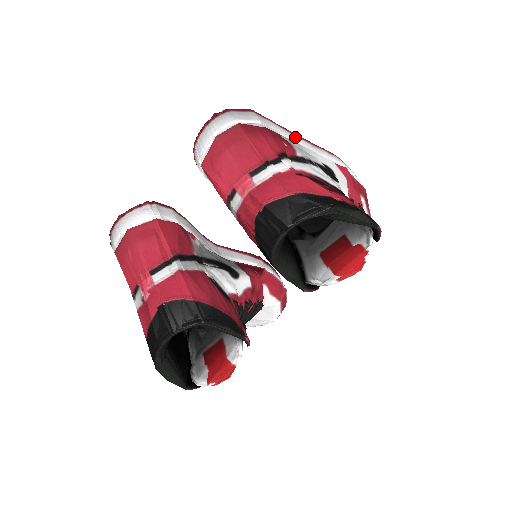
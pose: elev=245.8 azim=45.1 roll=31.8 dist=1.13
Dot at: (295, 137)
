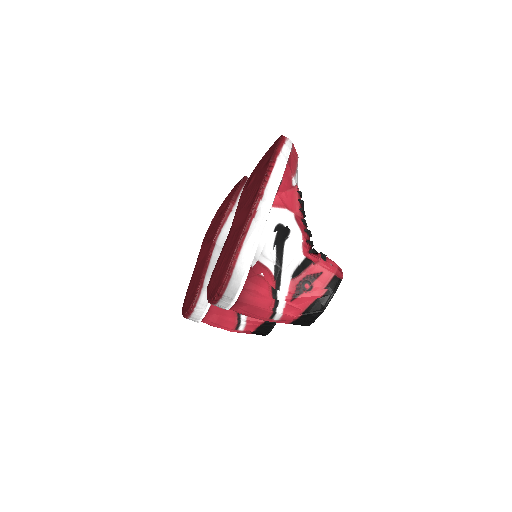
Dot at: (248, 240)
